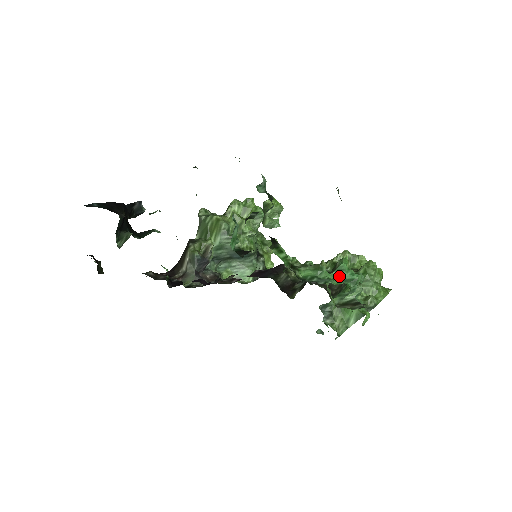
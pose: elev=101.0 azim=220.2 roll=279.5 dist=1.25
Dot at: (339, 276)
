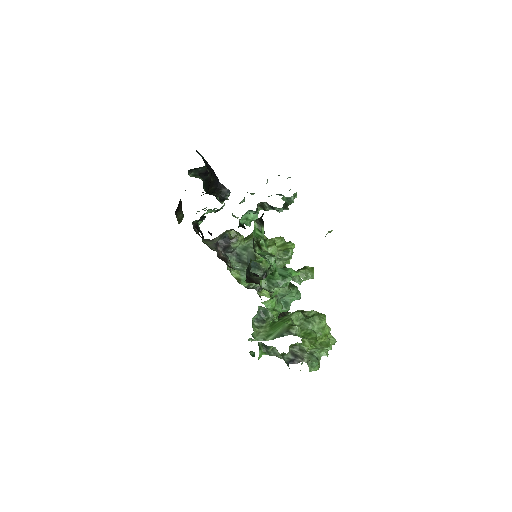
Dot at: (280, 271)
